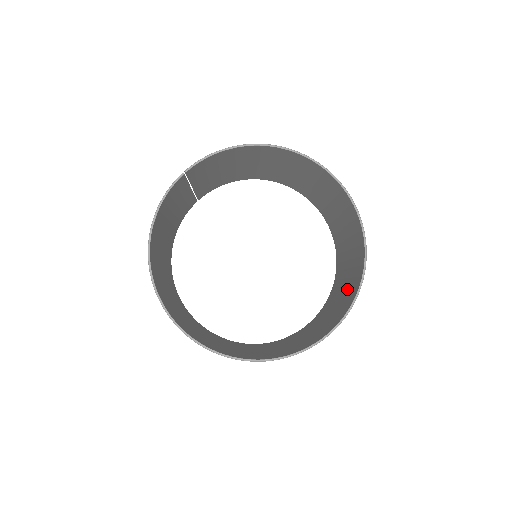
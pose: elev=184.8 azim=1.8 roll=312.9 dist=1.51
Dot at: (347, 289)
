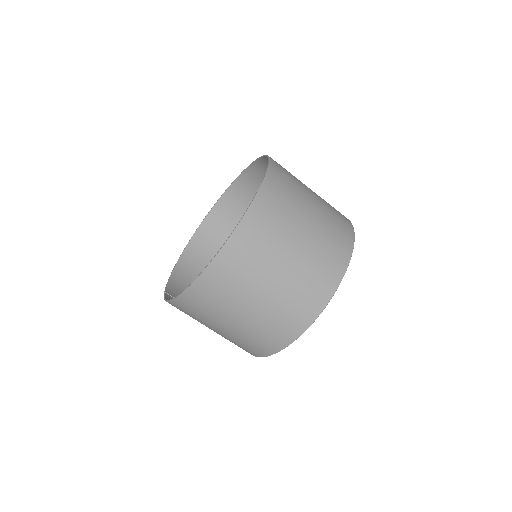
Dot at: occluded
